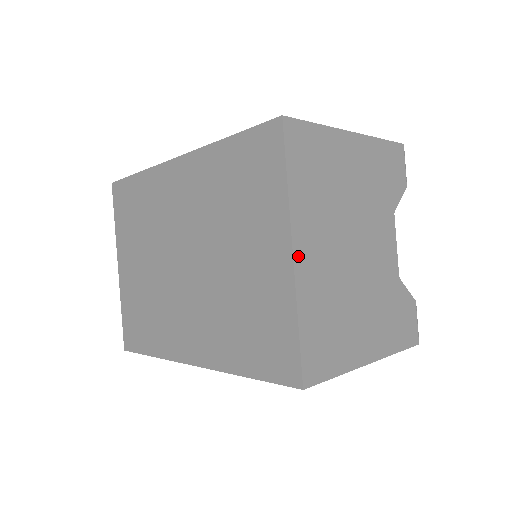
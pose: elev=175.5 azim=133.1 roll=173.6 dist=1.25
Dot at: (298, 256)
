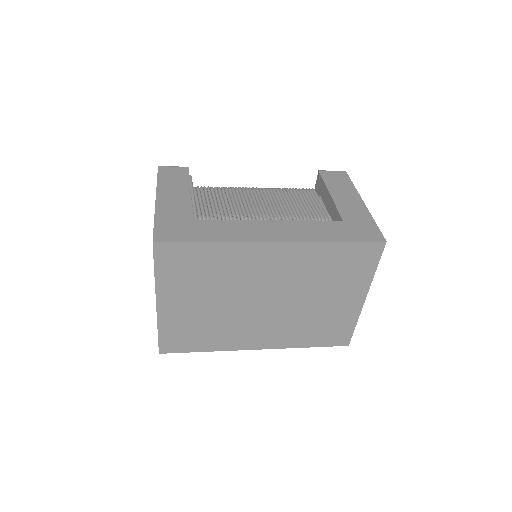
Dot at: (364, 298)
